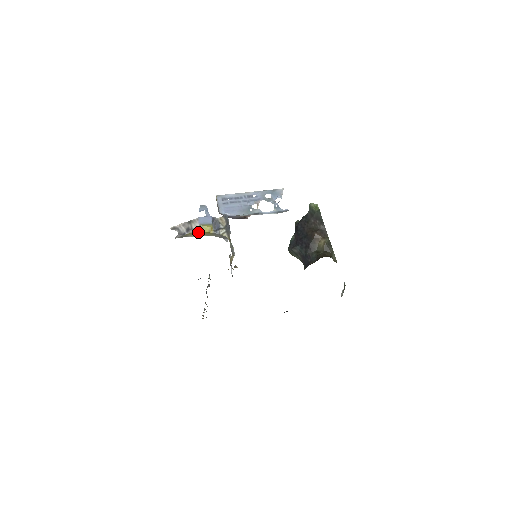
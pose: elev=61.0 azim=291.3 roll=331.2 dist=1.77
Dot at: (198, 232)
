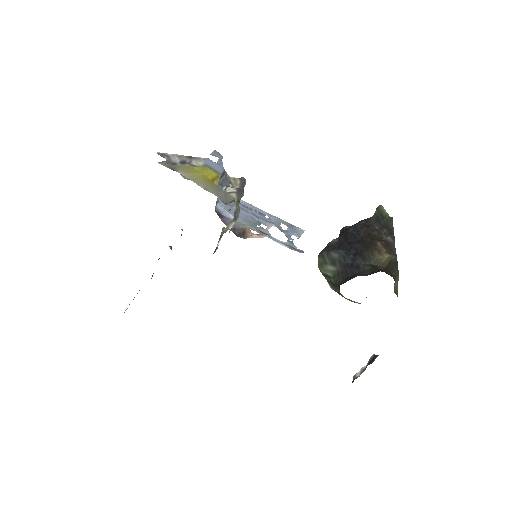
Dot at: (196, 172)
